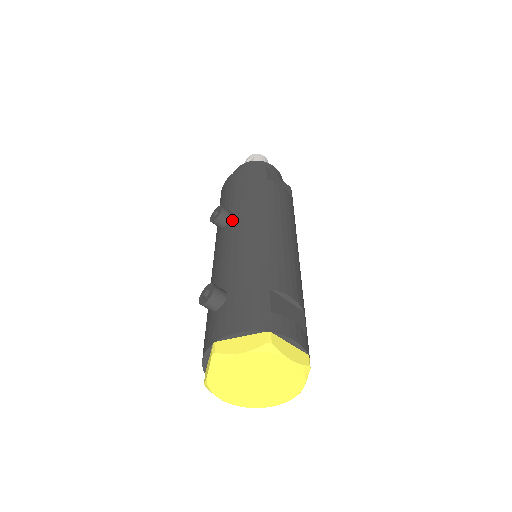
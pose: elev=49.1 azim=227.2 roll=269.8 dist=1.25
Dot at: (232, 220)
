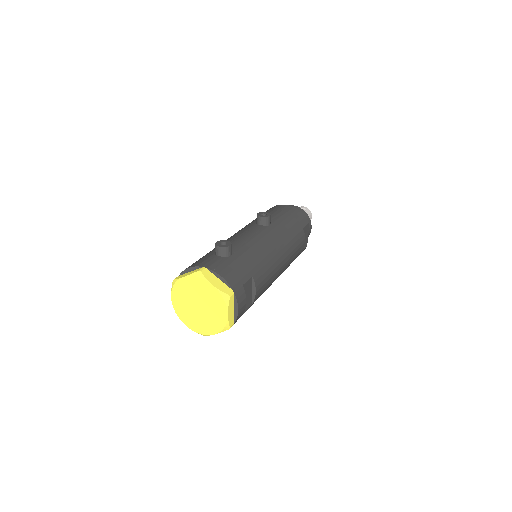
Dot at: (267, 227)
